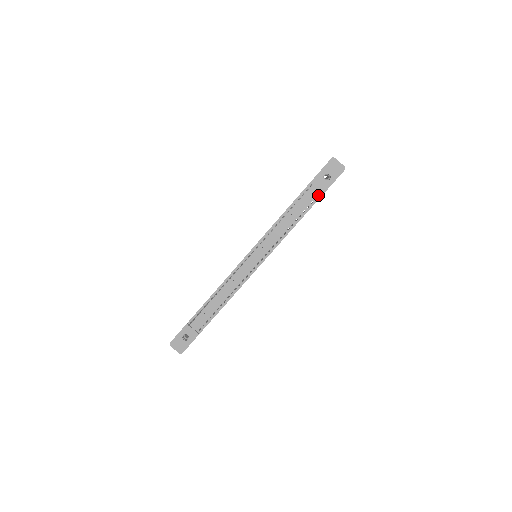
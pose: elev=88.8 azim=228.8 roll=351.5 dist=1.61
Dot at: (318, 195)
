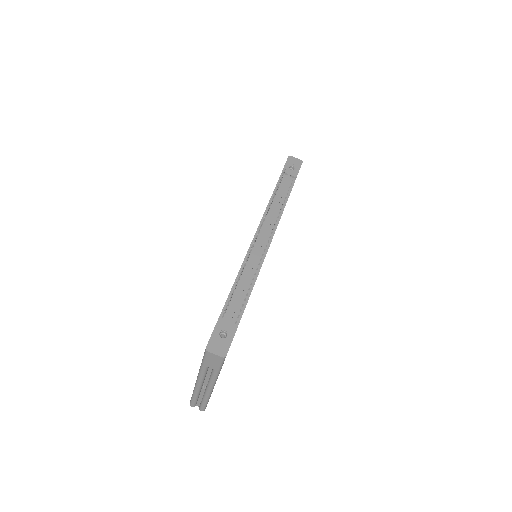
Dot at: (292, 182)
